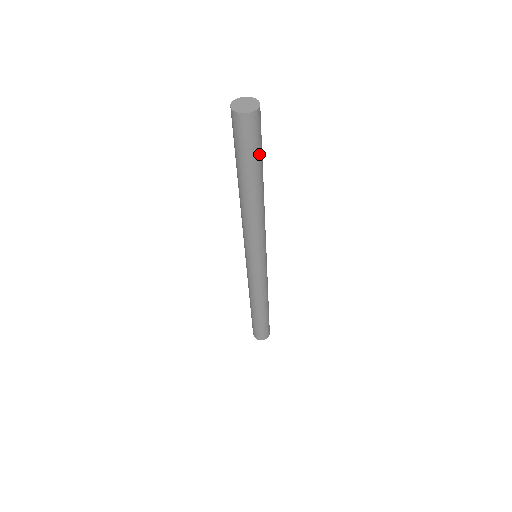
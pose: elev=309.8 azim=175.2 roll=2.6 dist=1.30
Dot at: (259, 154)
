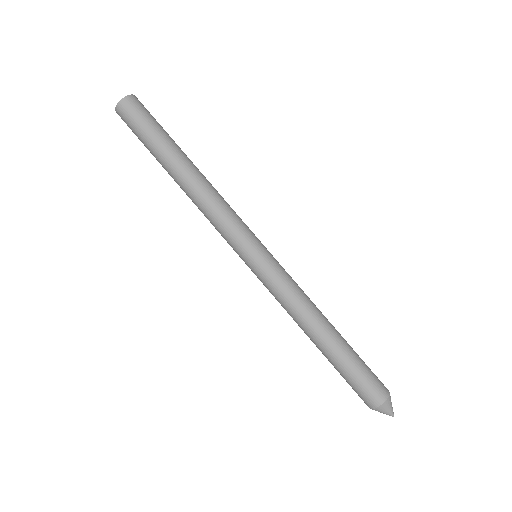
Dot at: (160, 130)
